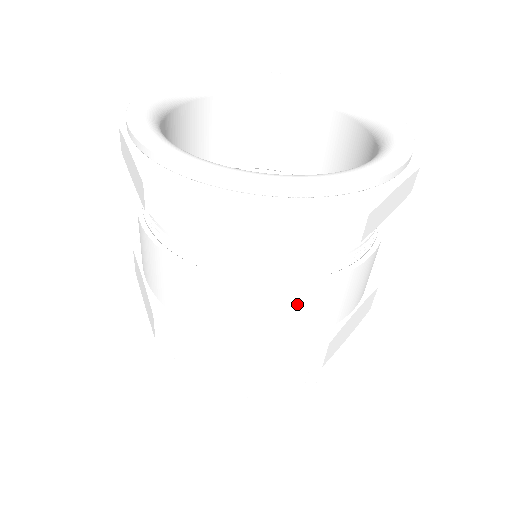
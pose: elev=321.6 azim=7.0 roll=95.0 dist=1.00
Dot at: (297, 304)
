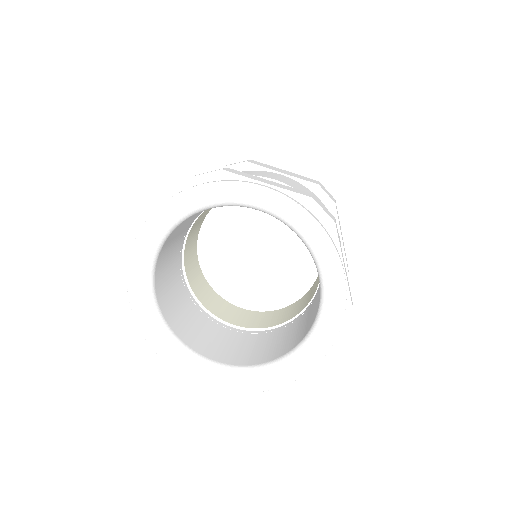
Dot at: occluded
